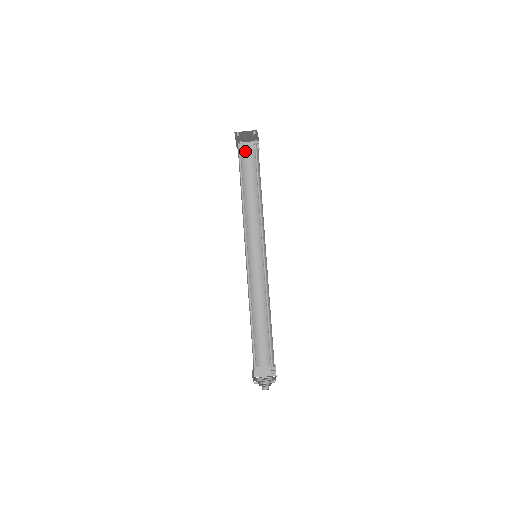
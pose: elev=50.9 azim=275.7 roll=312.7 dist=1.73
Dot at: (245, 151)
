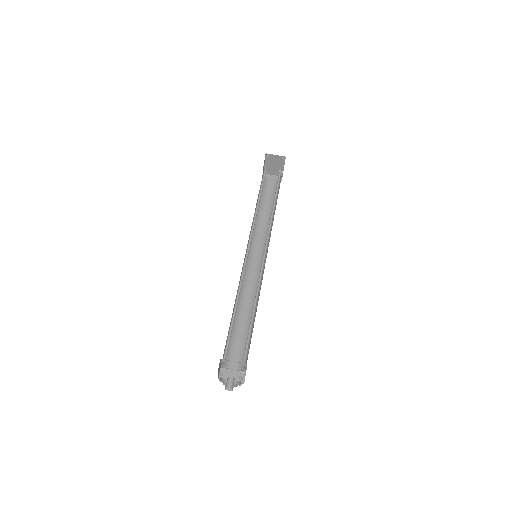
Dot at: (268, 179)
